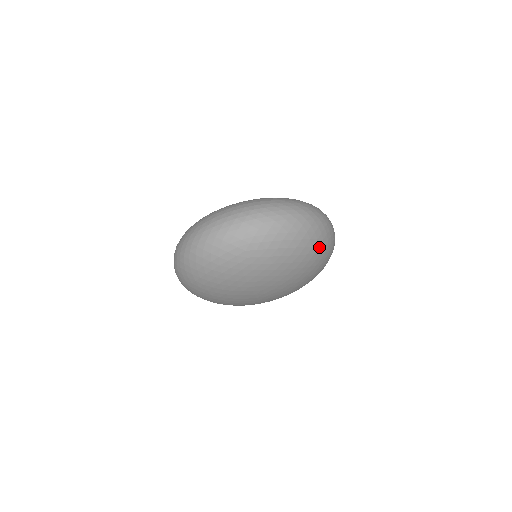
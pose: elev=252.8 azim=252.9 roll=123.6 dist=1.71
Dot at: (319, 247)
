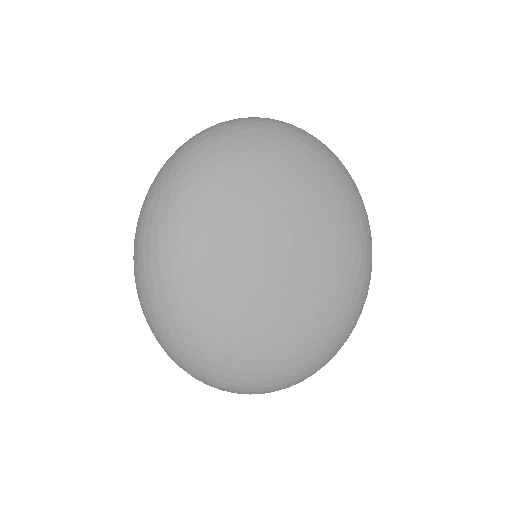
Dot at: occluded
